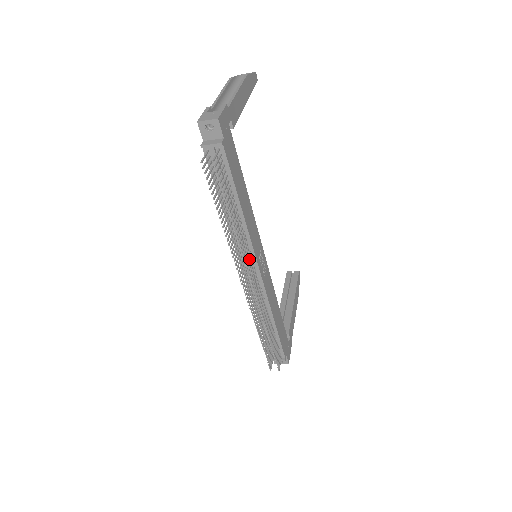
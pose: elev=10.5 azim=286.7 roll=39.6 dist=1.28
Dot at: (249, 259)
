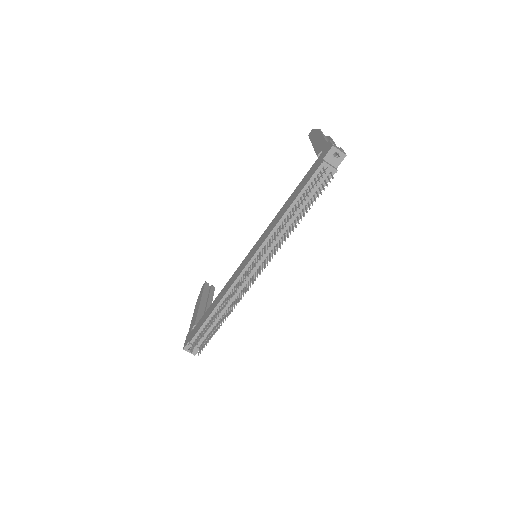
Dot at: (270, 255)
